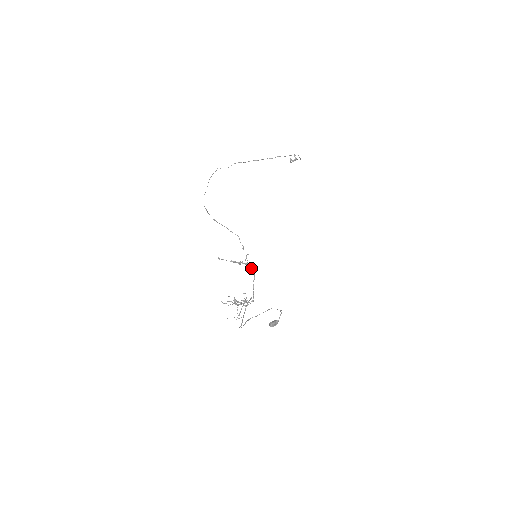
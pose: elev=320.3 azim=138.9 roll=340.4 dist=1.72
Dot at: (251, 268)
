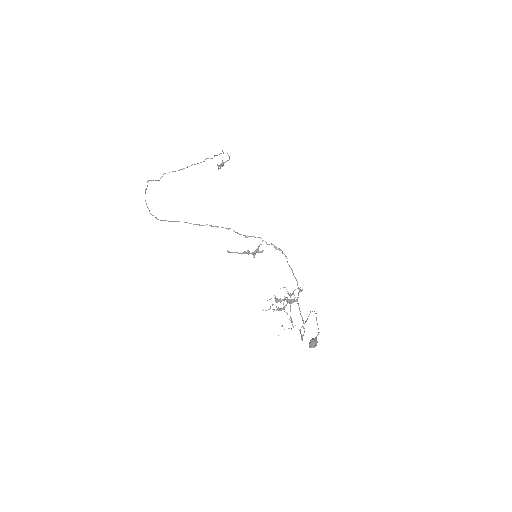
Dot at: (275, 248)
